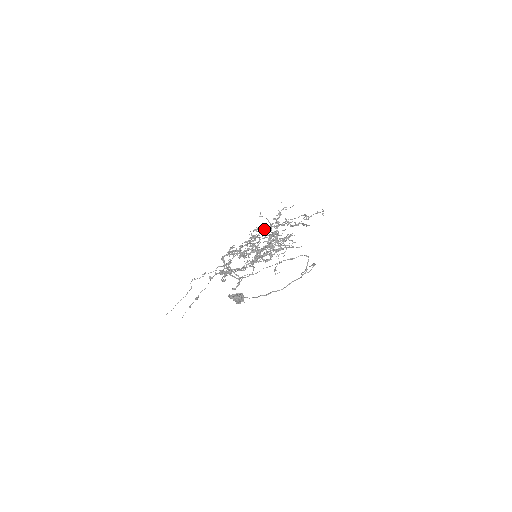
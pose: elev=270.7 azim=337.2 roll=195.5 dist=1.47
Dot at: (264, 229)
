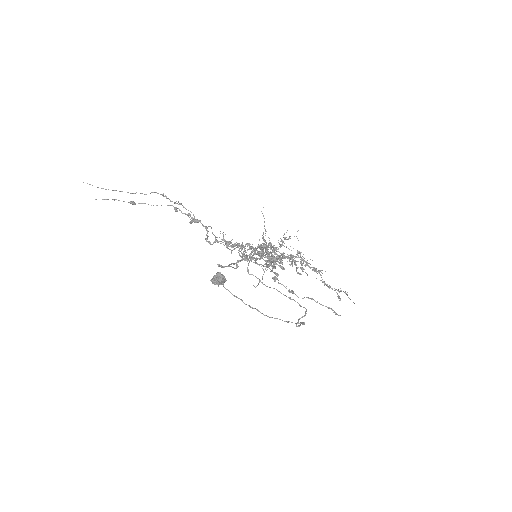
Dot at: occluded
